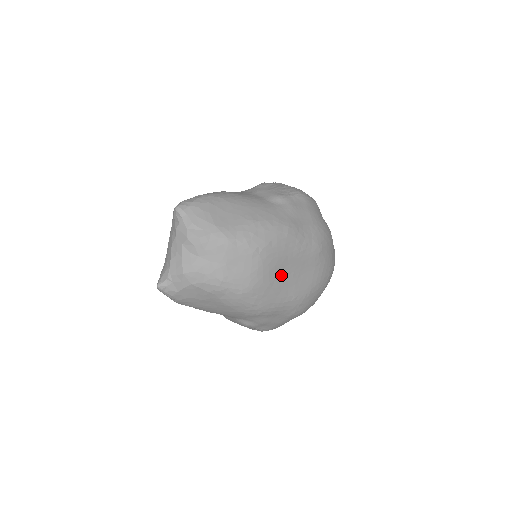
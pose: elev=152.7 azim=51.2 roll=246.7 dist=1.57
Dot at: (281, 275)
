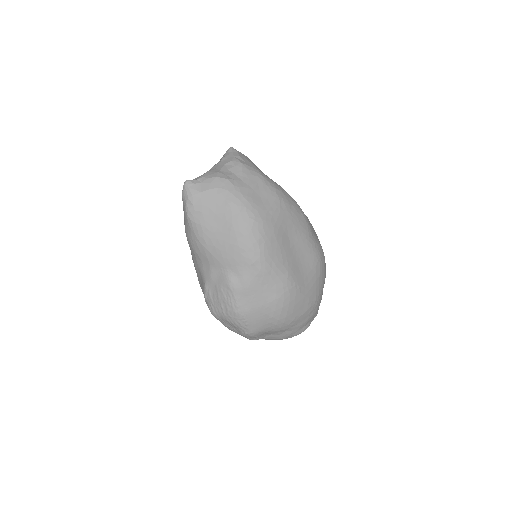
Dot at: (287, 240)
